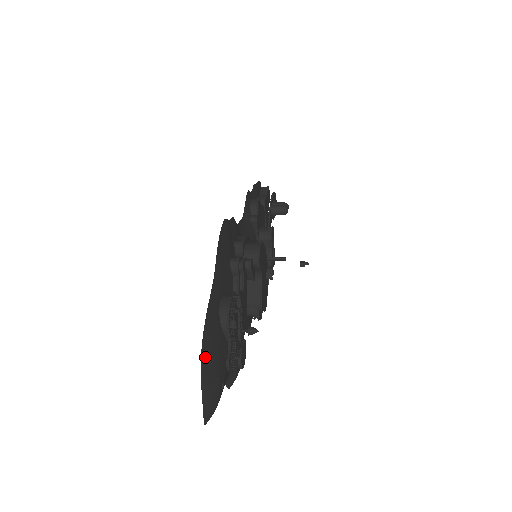
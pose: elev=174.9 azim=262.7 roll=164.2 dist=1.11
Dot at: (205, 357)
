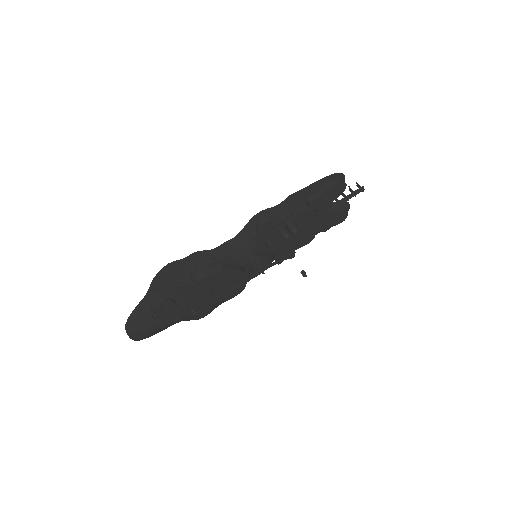
Dot at: (129, 325)
